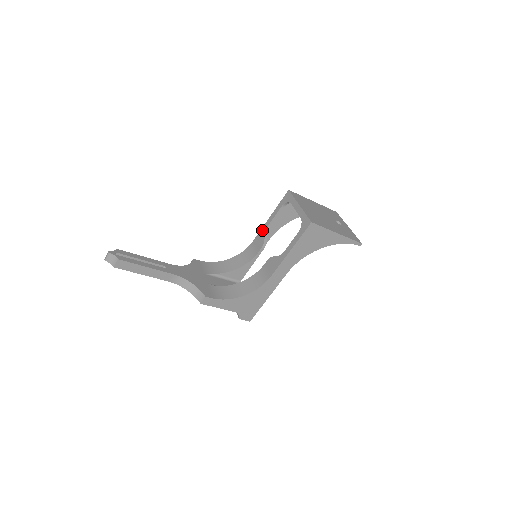
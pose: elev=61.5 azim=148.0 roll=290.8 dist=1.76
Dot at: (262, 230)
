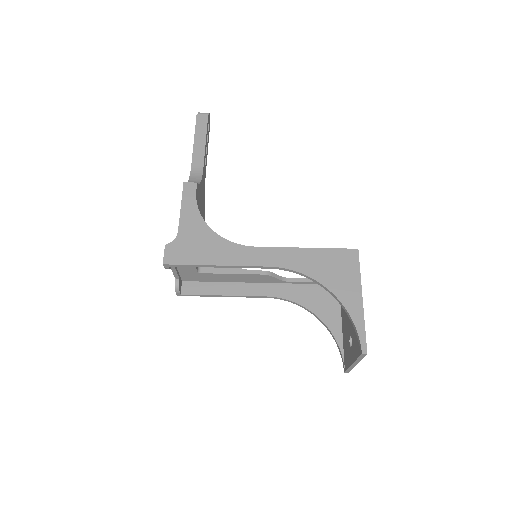
Dot at: occluded
